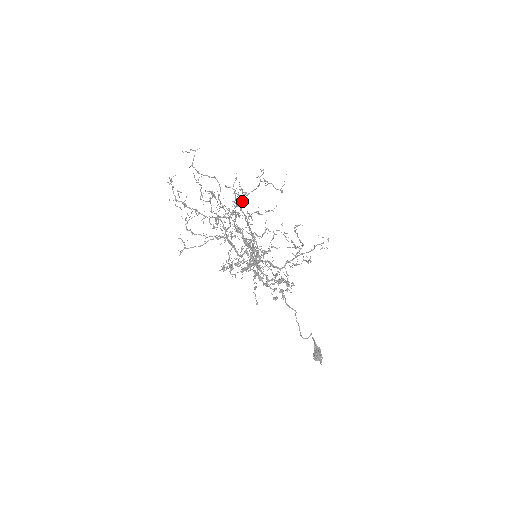
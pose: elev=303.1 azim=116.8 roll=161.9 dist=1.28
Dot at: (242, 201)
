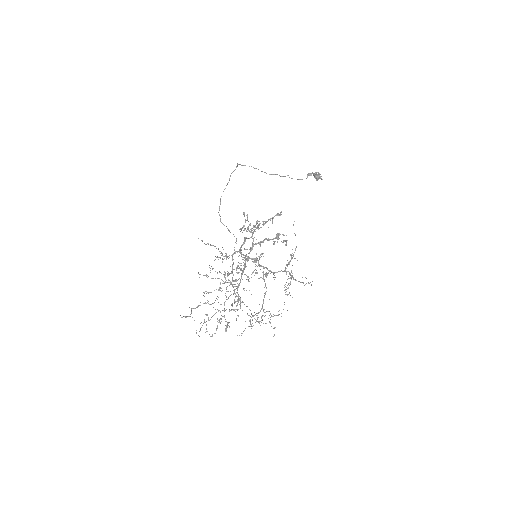
Dot at: occluded
